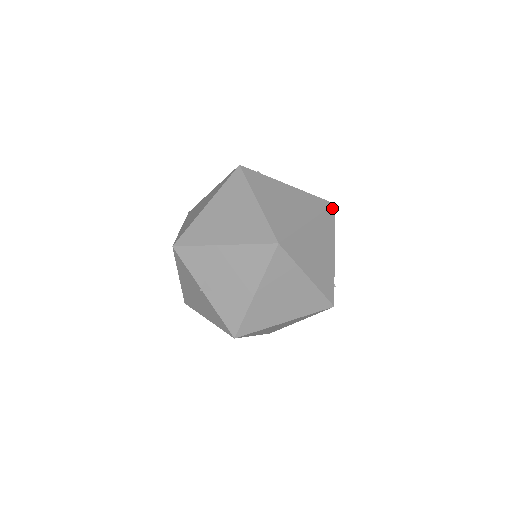
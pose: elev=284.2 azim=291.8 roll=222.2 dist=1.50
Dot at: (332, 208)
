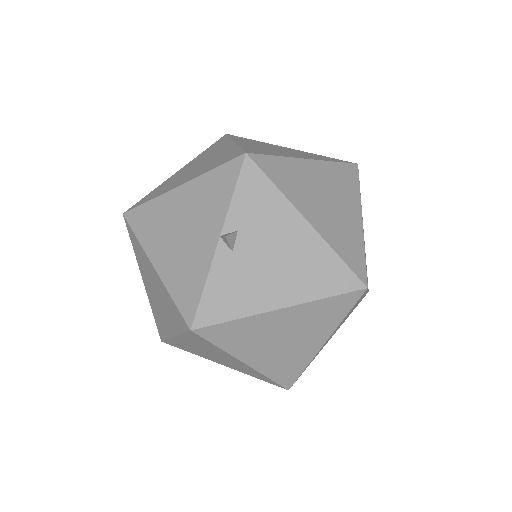
Dot at: occluded
